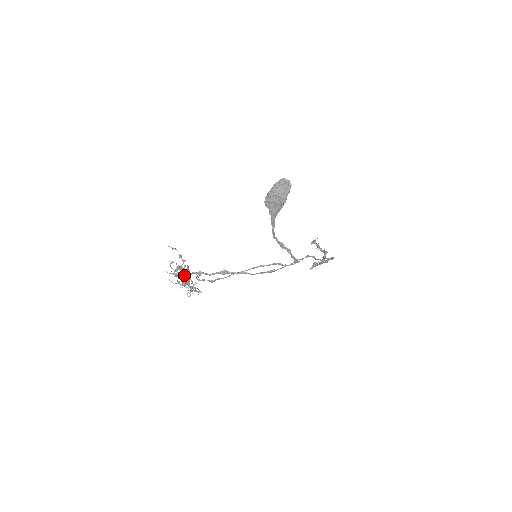
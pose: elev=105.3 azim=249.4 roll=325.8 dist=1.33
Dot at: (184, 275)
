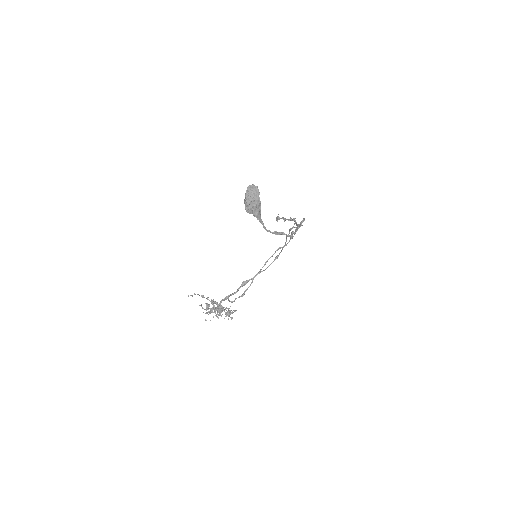
Dot at: (217, 307)
